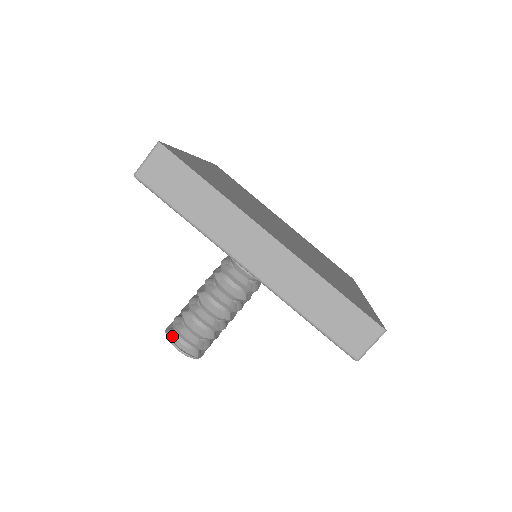
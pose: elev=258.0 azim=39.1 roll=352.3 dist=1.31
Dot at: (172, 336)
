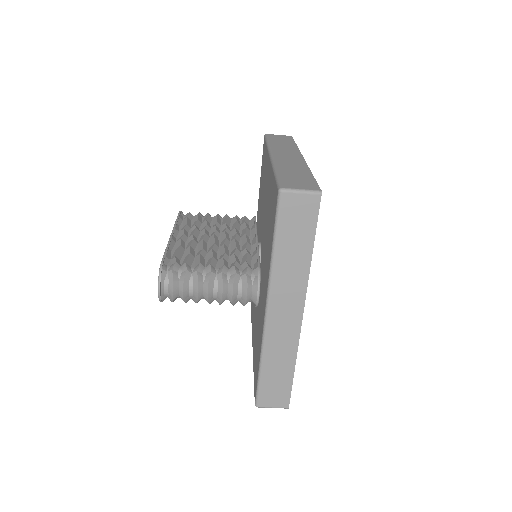
Dot at: (163, 276)
